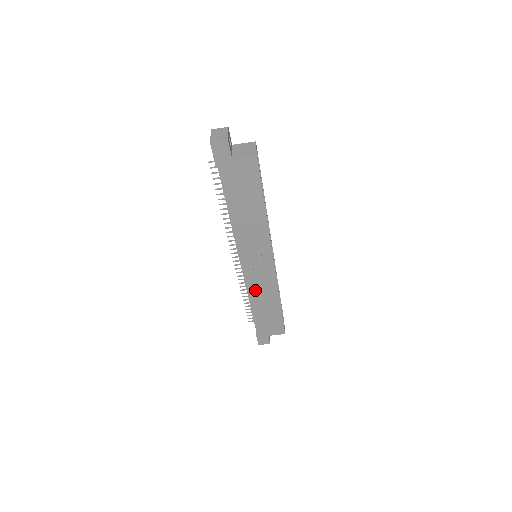
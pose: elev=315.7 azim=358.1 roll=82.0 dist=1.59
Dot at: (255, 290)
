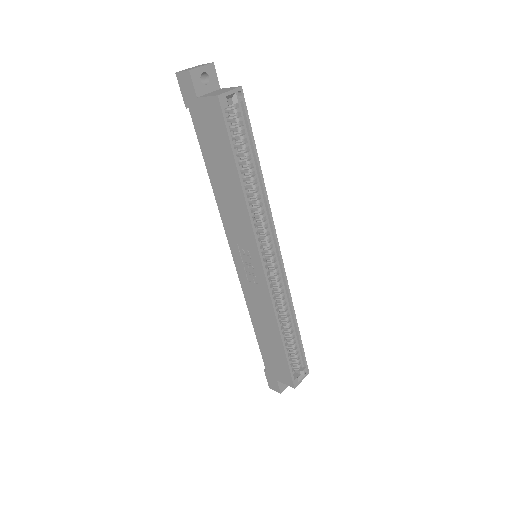
Dot at: (252, 302)
